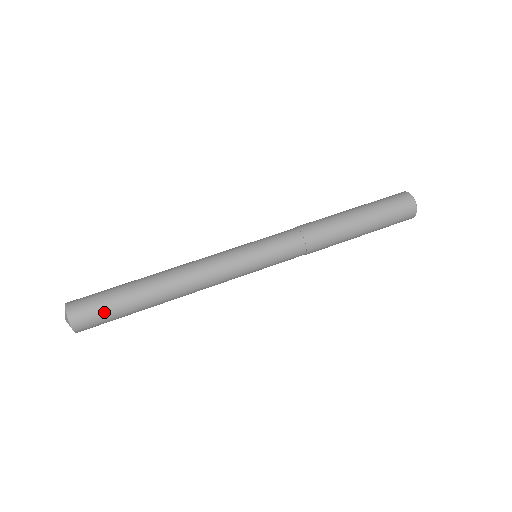
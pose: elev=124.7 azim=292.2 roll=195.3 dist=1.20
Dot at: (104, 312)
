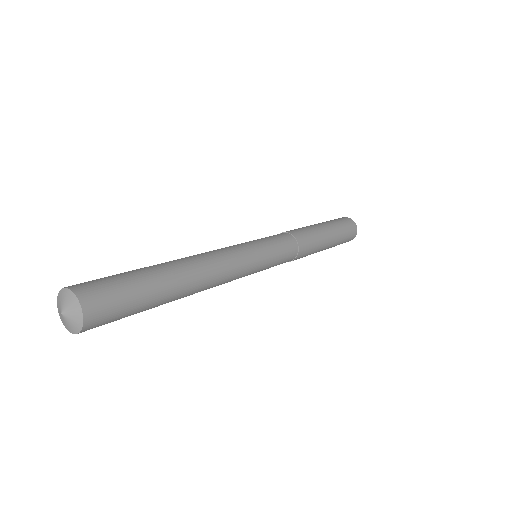
Dot at: (116, 279)
